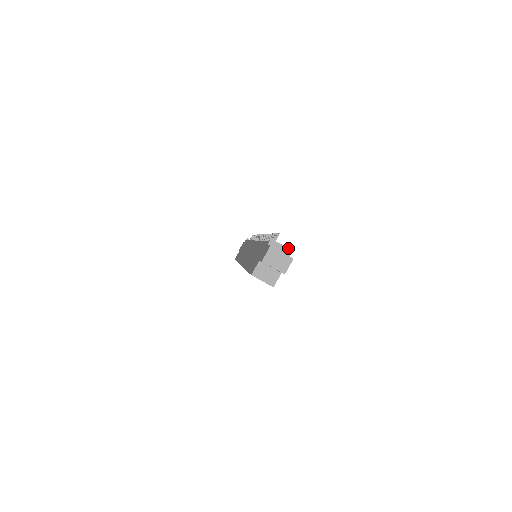
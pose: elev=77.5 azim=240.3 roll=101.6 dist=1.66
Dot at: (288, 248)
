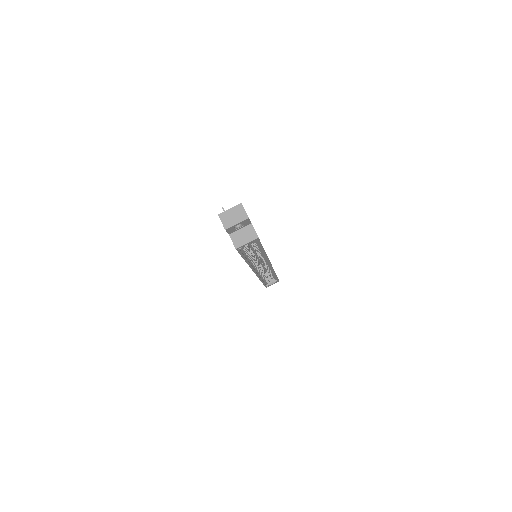
Dot at: occluded
